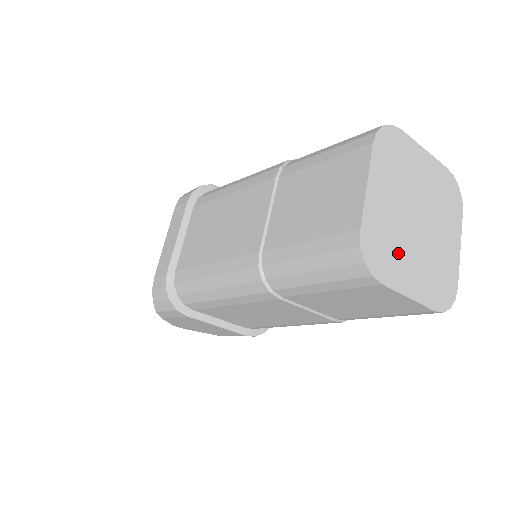
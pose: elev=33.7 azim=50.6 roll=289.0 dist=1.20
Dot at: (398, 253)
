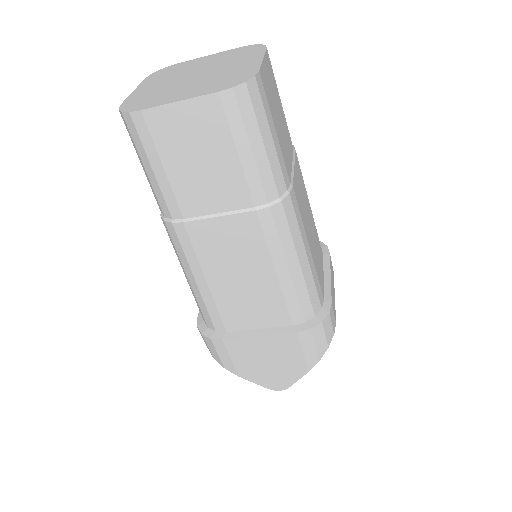
Dot at: (165, 94)
